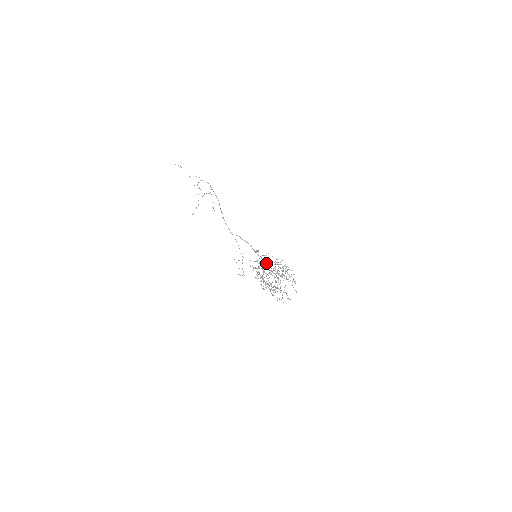
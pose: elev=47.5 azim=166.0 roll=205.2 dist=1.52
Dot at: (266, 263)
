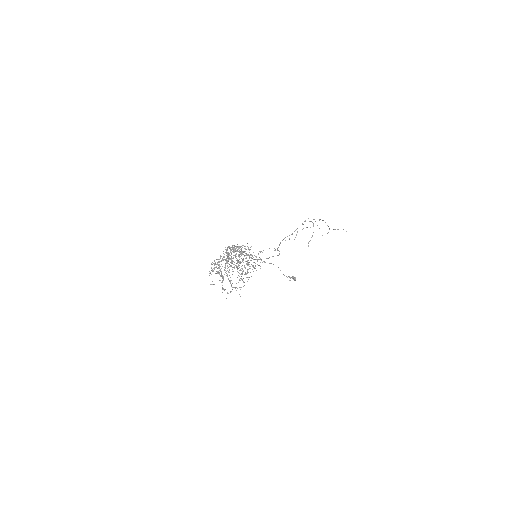
Dot at: (234, 245)
